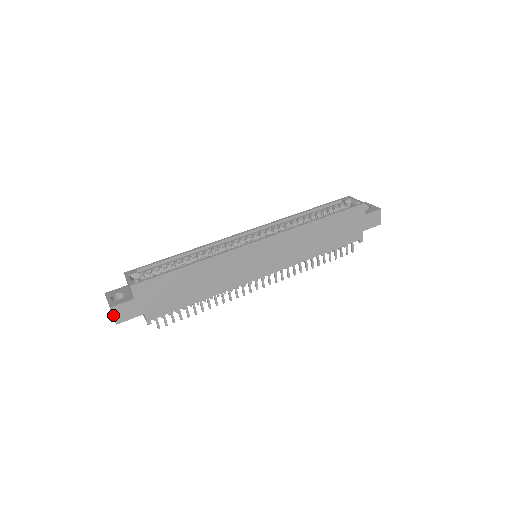
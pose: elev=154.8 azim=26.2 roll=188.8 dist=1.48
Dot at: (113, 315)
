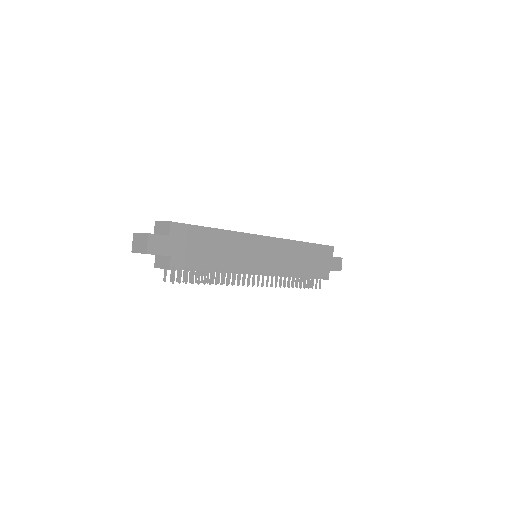
Dot at: (148, 242)
